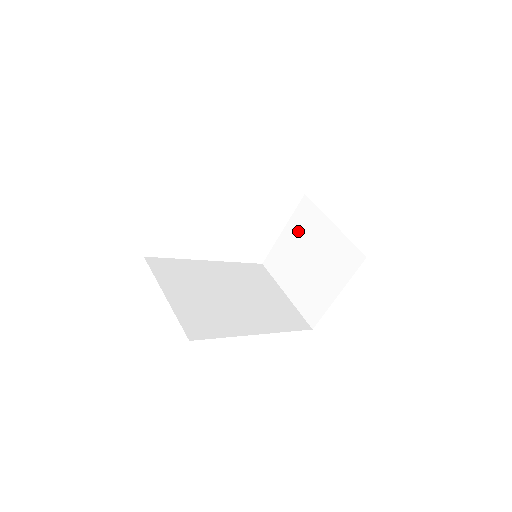
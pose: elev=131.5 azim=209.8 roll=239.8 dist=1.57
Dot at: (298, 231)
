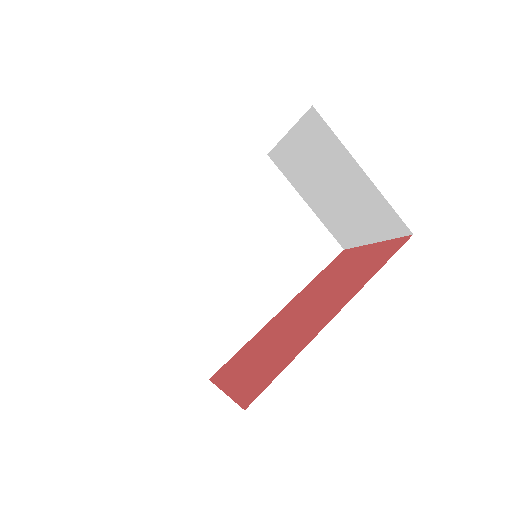
Dot at: (310, 148)
